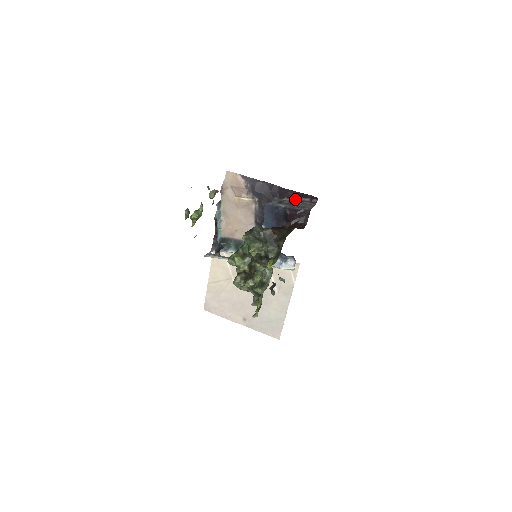
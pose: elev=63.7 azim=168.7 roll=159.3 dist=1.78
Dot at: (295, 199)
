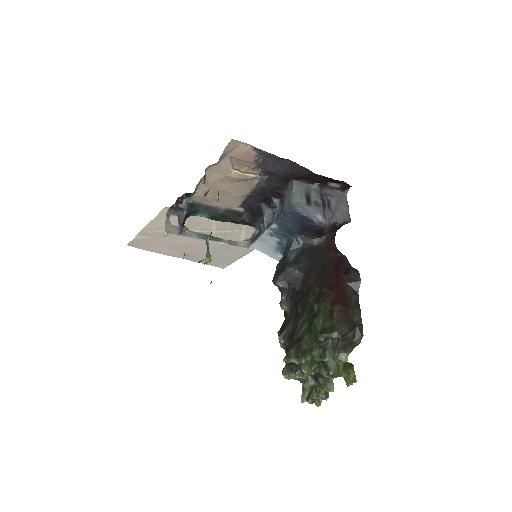
Dot at: (322, 185)
